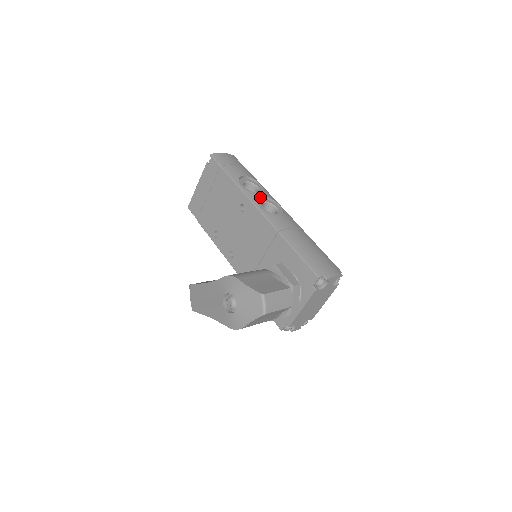
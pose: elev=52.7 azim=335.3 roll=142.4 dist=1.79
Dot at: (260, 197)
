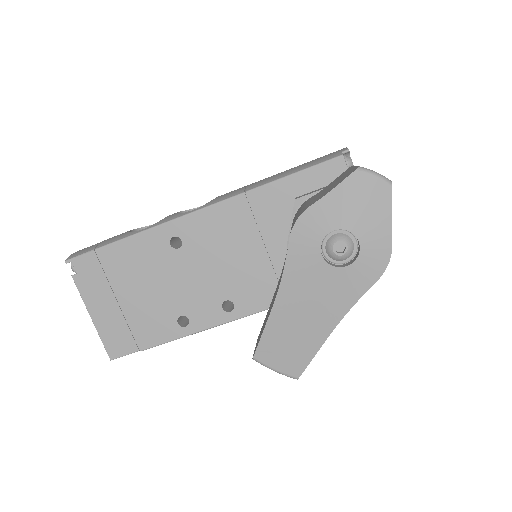
Dot at: occluded
